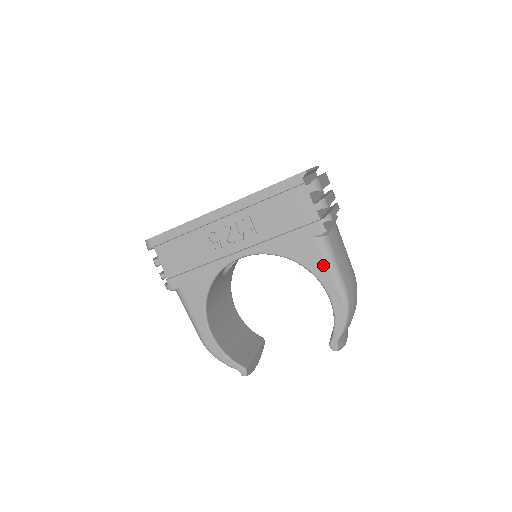
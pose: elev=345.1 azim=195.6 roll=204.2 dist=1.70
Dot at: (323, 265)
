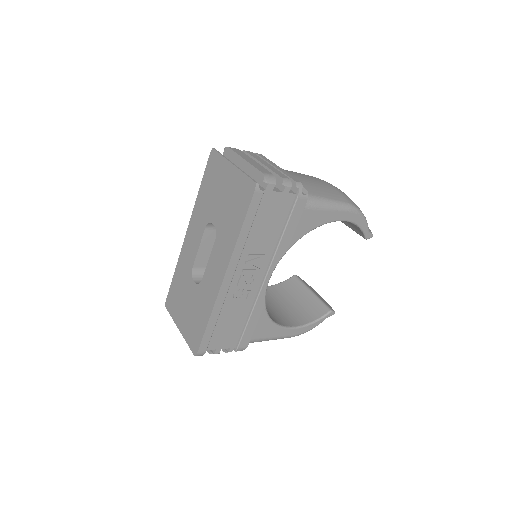
Dot at: (325, 213)
